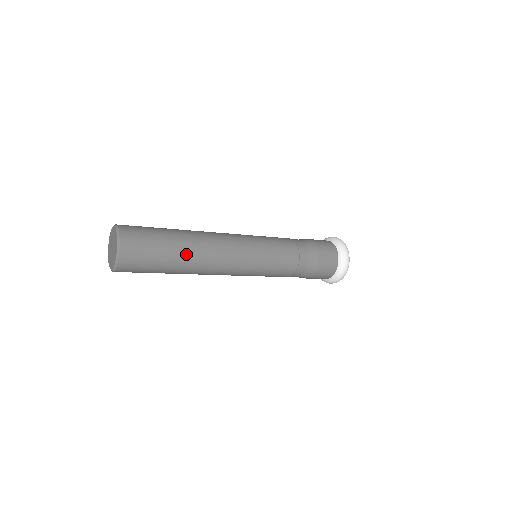
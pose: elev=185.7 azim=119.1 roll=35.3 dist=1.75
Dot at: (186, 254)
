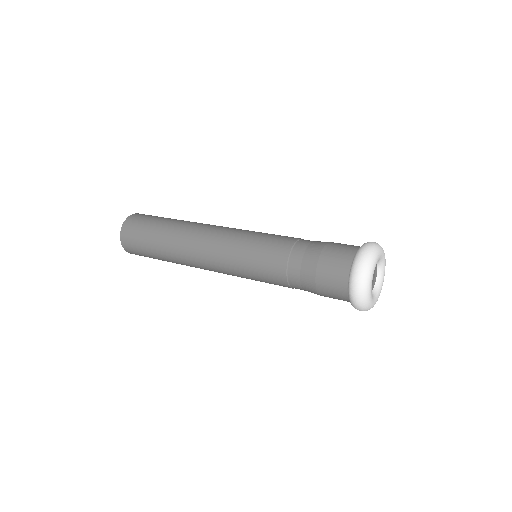
Dot at: (166, 249)
